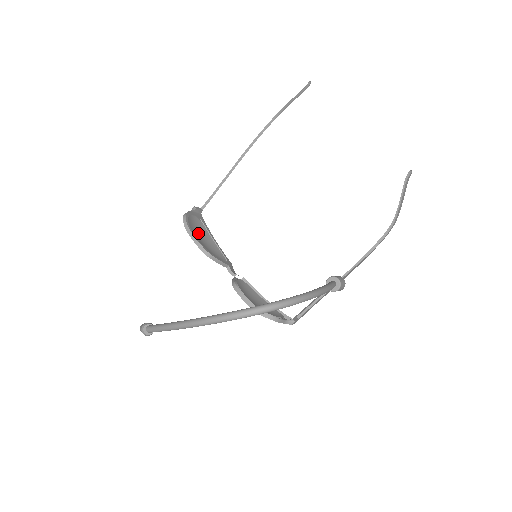
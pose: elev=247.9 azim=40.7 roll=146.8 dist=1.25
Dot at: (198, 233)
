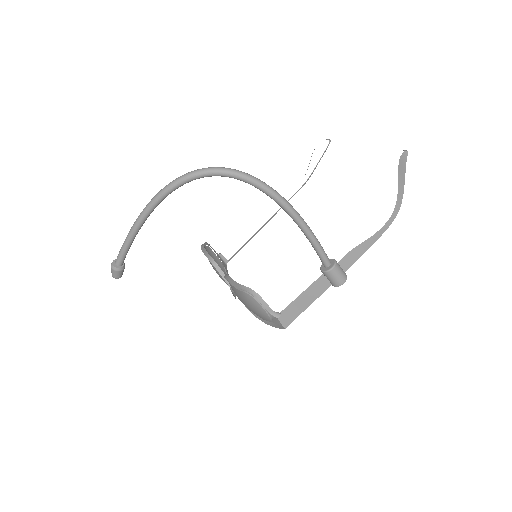
Dot at: occluded
